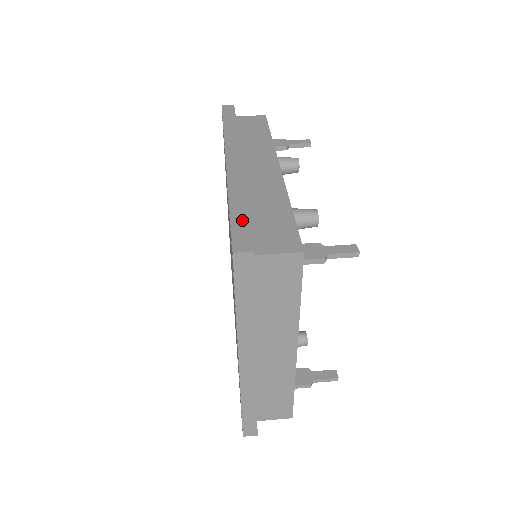
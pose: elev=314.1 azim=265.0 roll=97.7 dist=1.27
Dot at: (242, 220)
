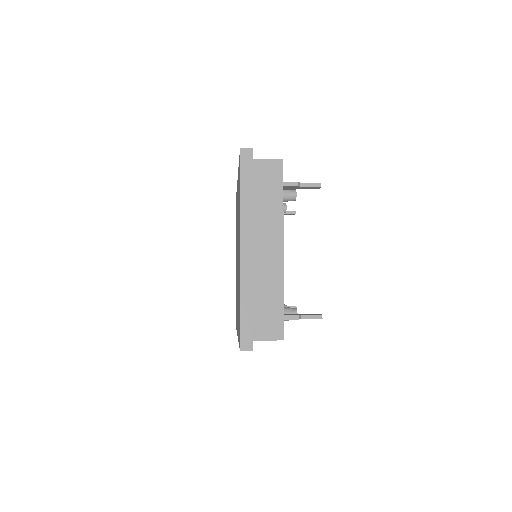
Dot at: occluded
